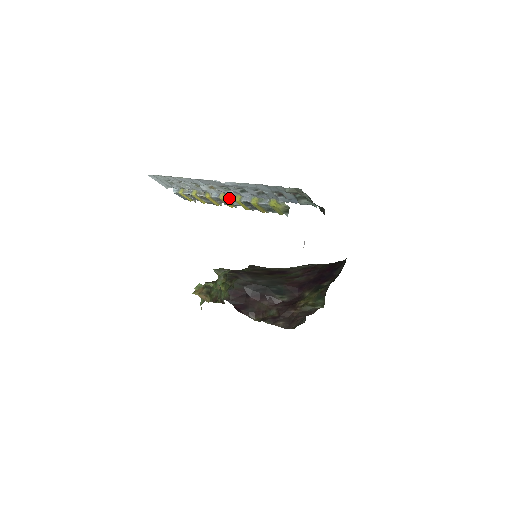
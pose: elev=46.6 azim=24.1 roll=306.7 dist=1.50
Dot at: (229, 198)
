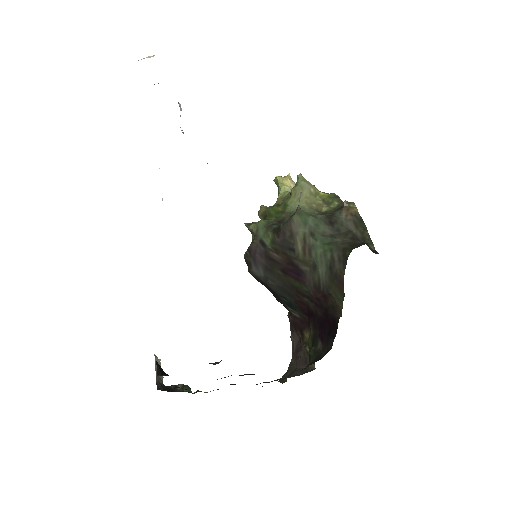
Dot at: occluded
